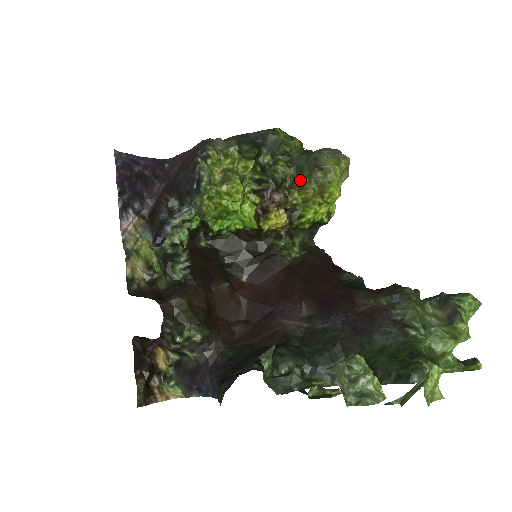
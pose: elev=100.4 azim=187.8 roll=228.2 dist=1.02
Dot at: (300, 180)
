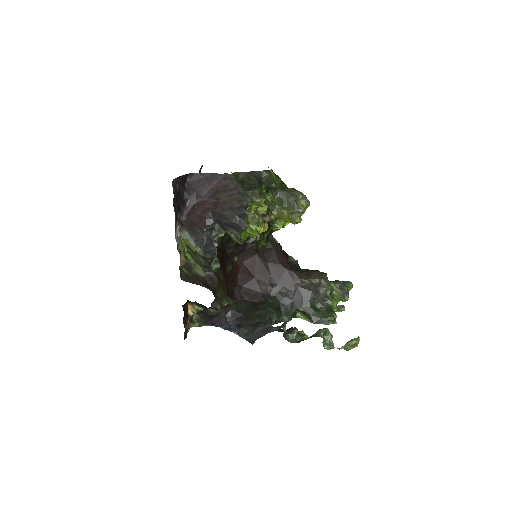
Dot at: (280, 208)
